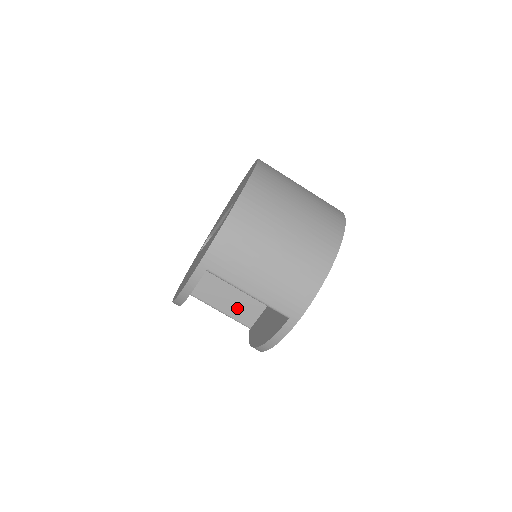
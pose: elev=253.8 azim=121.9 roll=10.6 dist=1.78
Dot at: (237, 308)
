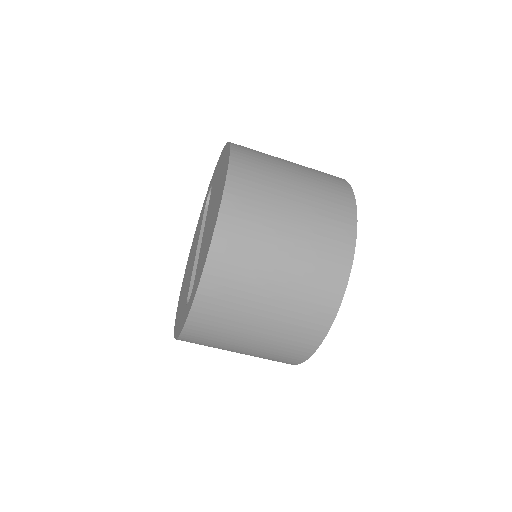
Dot at: occluded
